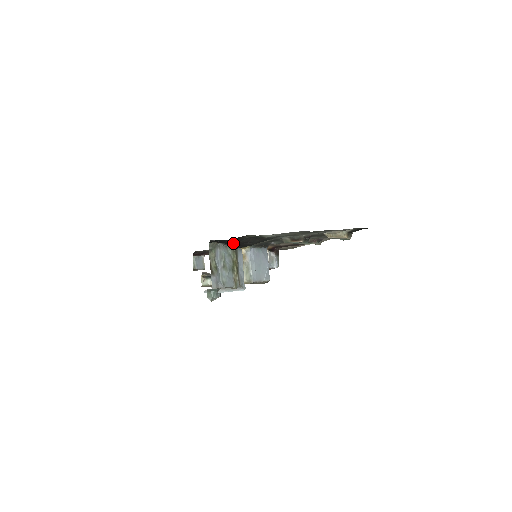
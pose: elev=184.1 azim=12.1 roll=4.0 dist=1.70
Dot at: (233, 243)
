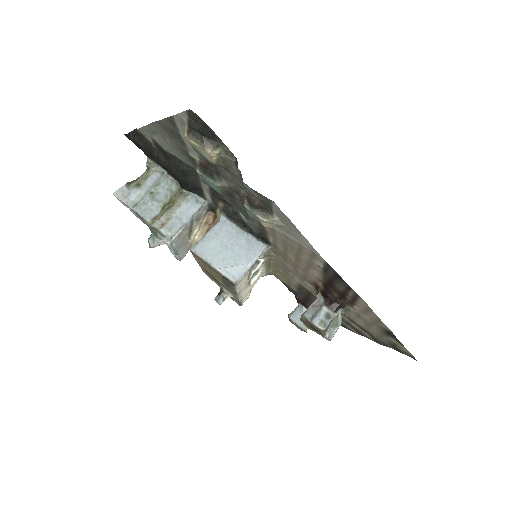
Dot at: (155, 159)
